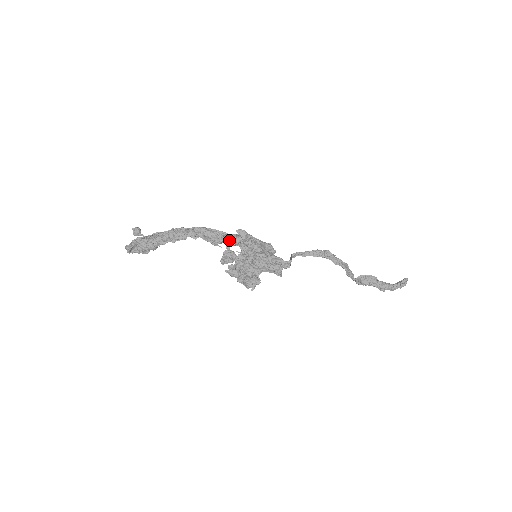
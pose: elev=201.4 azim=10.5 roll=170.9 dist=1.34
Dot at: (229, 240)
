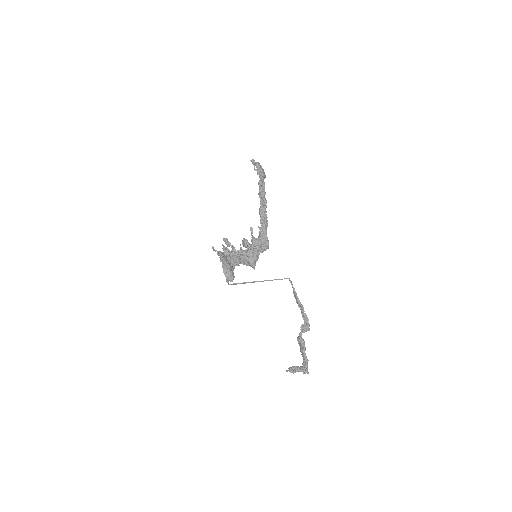
Dot at: (261, 232)
